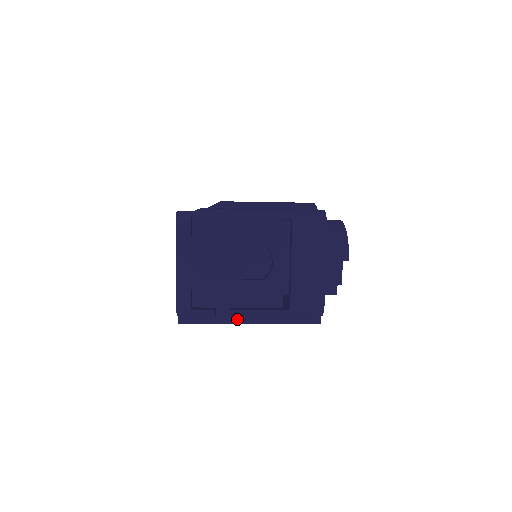
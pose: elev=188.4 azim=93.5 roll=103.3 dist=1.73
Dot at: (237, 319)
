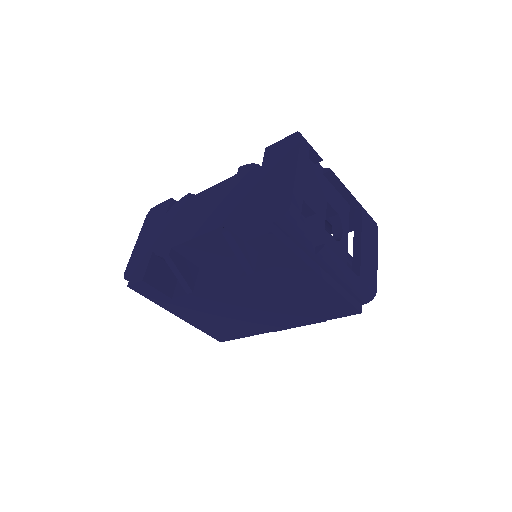
Dot at: (313, 264)
